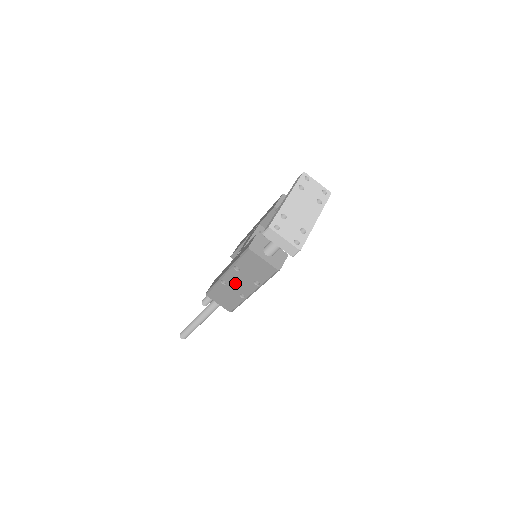
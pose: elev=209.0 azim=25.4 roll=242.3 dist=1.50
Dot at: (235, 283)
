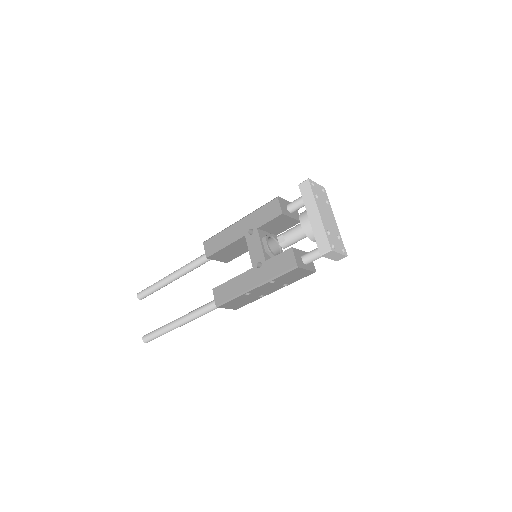
Dot at: (261, 291)
